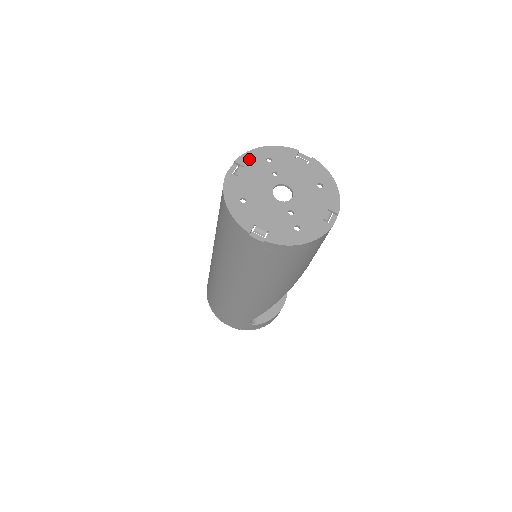
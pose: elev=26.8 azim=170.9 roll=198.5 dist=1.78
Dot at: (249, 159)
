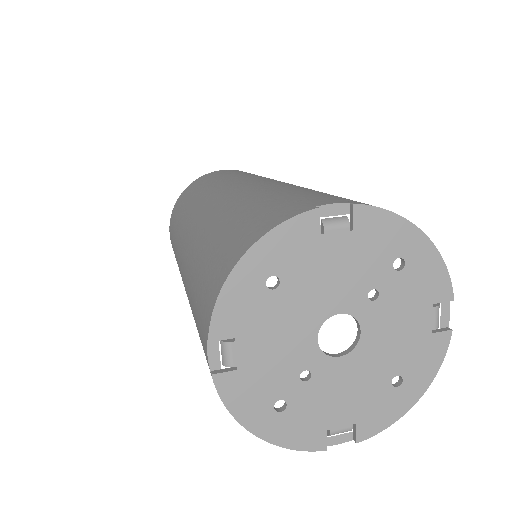
Dot at: (377, 228)
